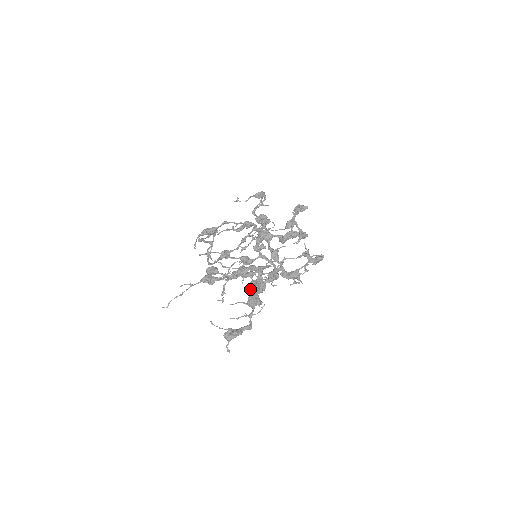
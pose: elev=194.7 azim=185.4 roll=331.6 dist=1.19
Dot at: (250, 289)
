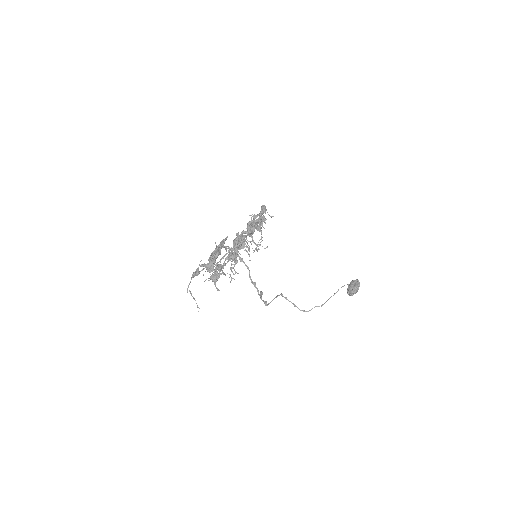
Dot at: (349, 293)
